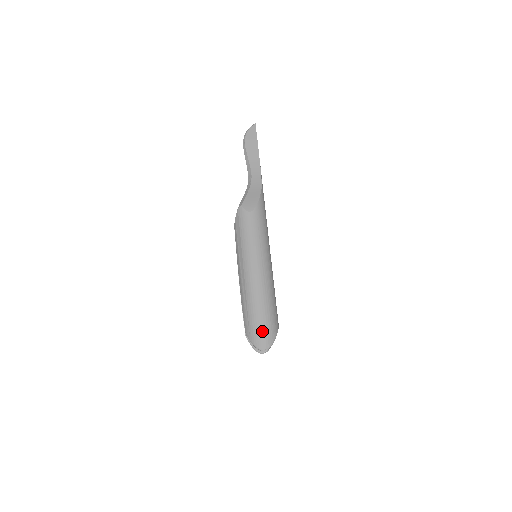
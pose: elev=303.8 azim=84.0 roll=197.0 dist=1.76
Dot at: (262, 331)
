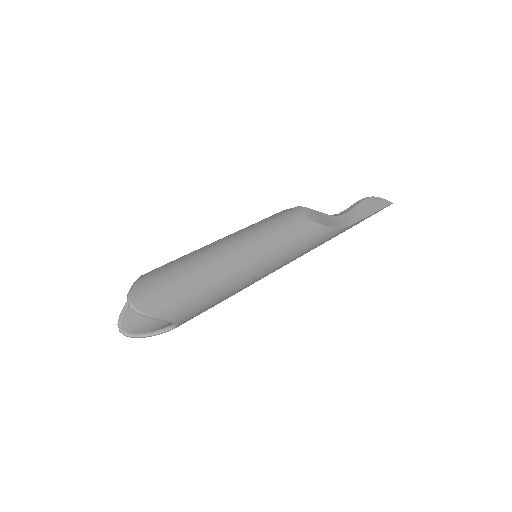
Dot at: (161, 290)
